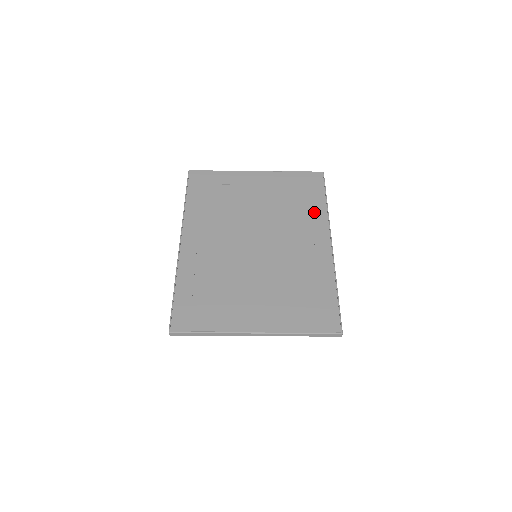
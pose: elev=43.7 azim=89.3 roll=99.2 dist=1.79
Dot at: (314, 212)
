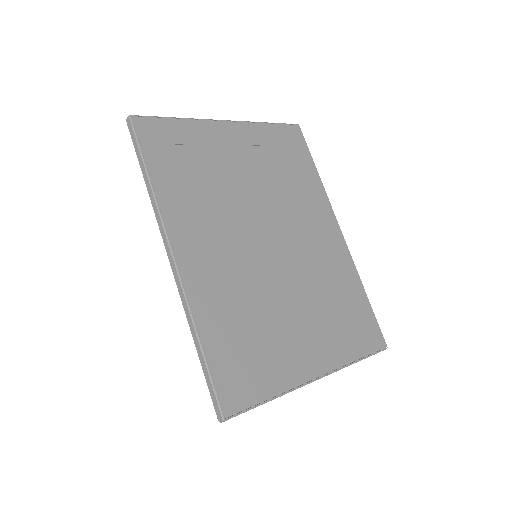
Dot at: (311, 188)
